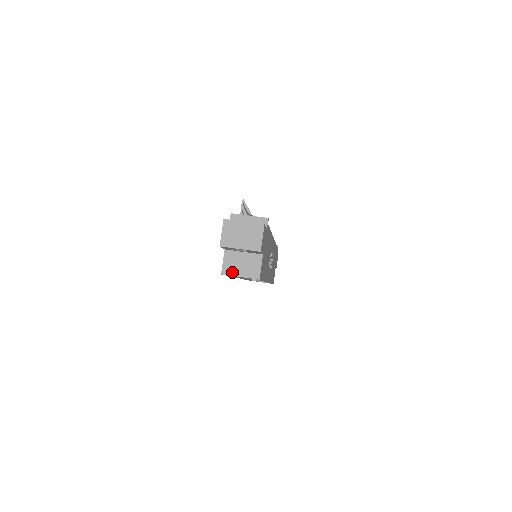
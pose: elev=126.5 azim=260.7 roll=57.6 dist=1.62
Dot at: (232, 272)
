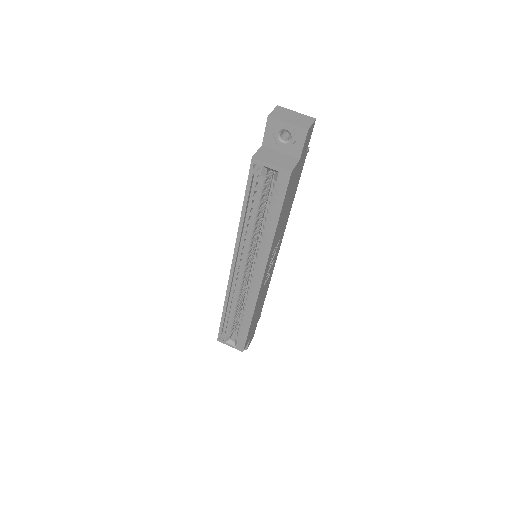
Dot at: (264, 159)
